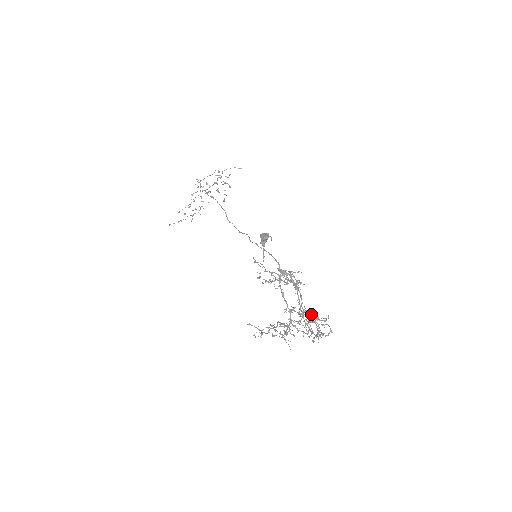
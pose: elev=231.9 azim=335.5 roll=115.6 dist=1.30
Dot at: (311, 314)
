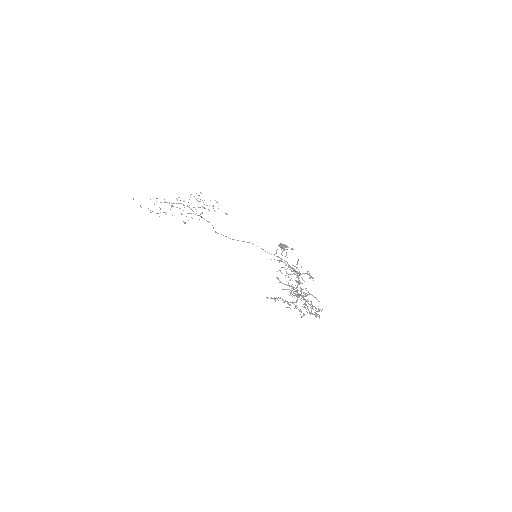
Dot at: (290, 308)
